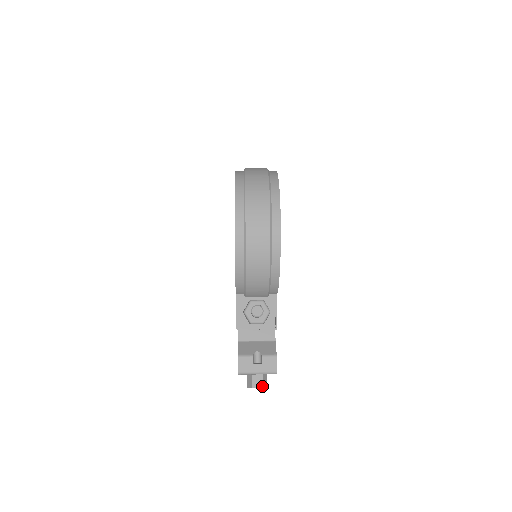
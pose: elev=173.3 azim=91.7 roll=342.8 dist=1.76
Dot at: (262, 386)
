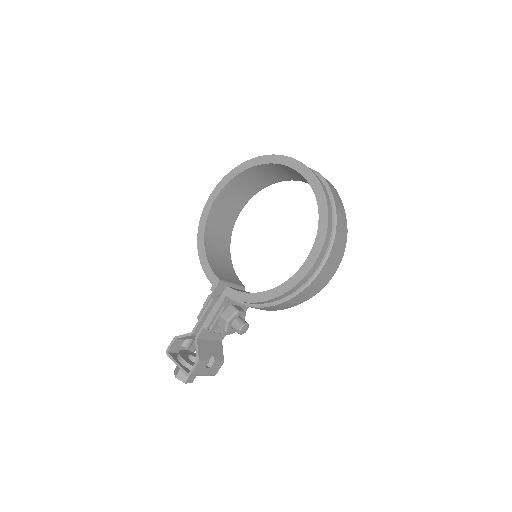
Dot at: occluded
